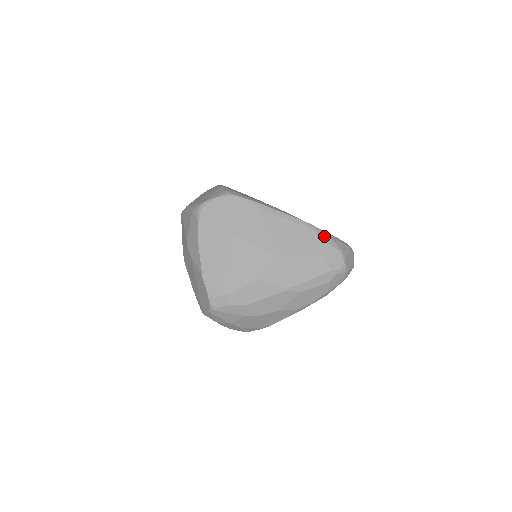
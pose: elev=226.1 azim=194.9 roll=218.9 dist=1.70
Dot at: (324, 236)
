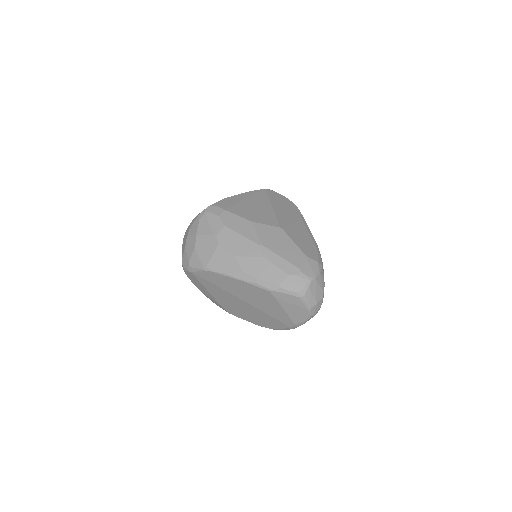
Dot at: (320, 258)
